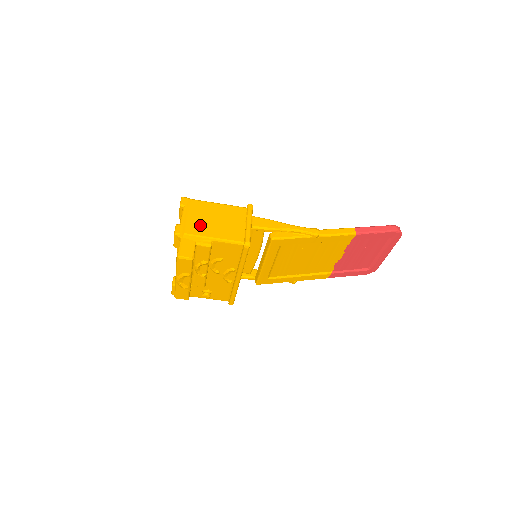
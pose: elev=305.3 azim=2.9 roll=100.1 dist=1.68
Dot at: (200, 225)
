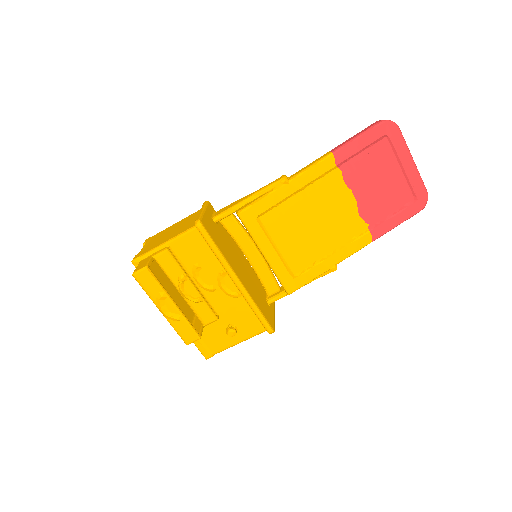
Dot at: (156, 243)
